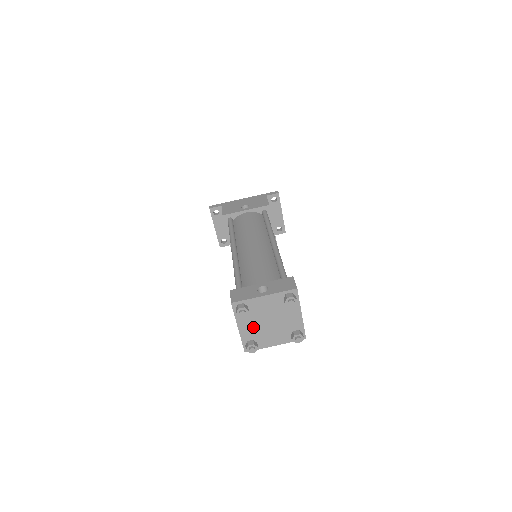
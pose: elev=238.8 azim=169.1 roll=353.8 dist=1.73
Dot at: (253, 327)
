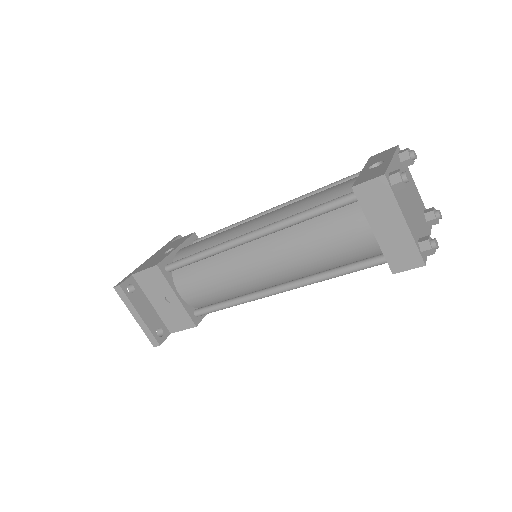
Dot at: (409, 215)
